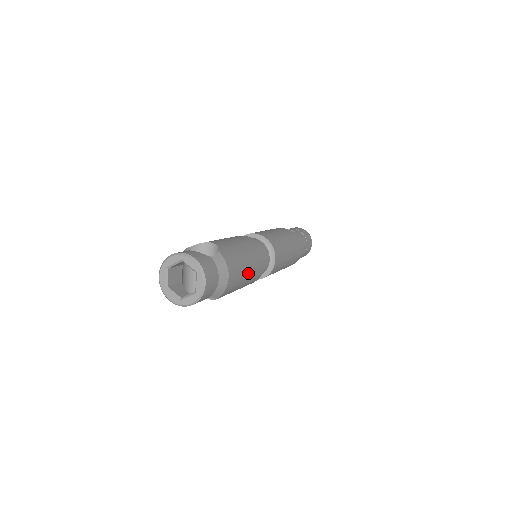
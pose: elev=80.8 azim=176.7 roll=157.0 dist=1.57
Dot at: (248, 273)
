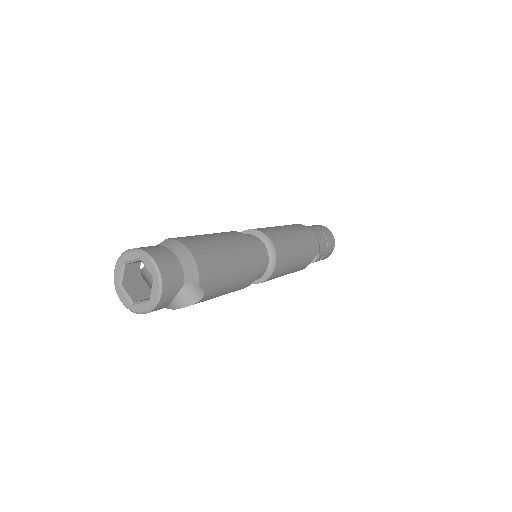
Dot at: (227, 249)
